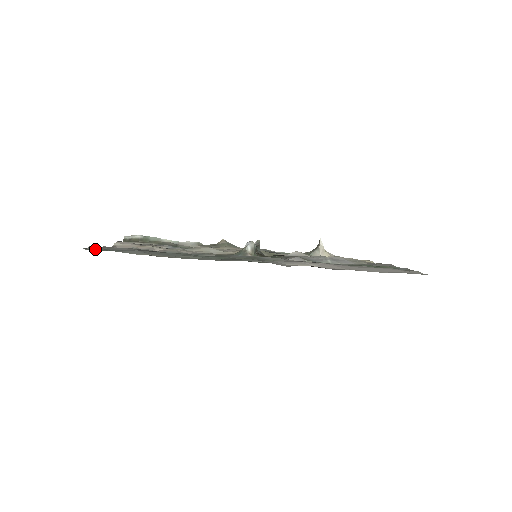
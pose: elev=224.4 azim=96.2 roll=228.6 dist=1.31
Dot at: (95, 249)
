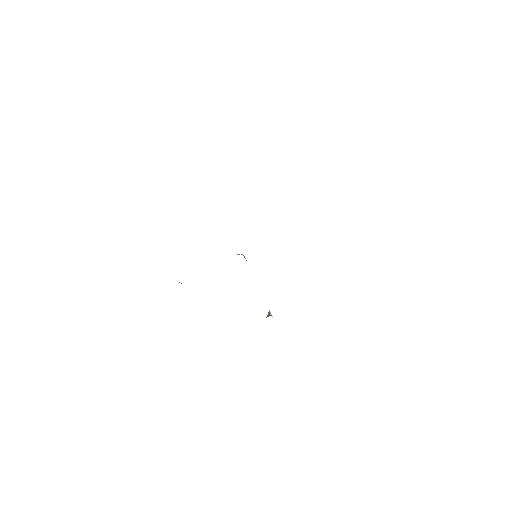
Dot at: occluded
